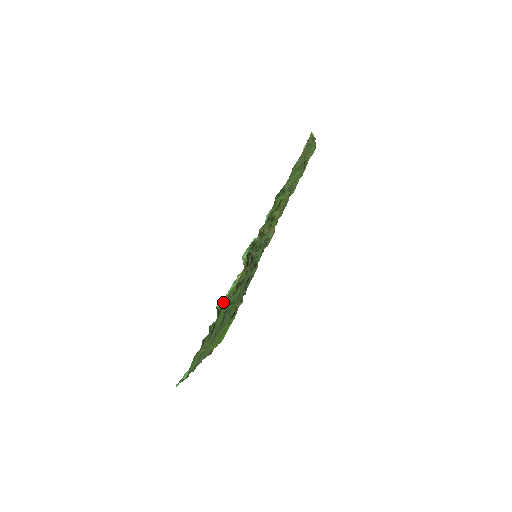
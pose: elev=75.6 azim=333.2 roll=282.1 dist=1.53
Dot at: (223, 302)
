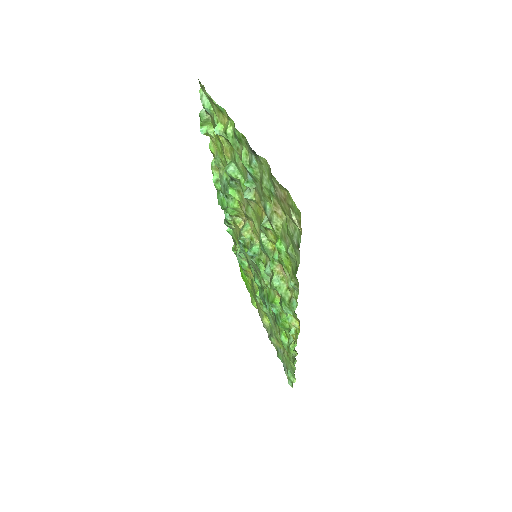
Dot at: (295, 344)
